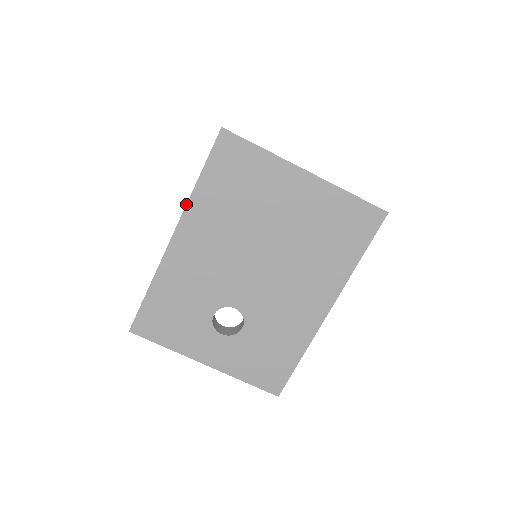
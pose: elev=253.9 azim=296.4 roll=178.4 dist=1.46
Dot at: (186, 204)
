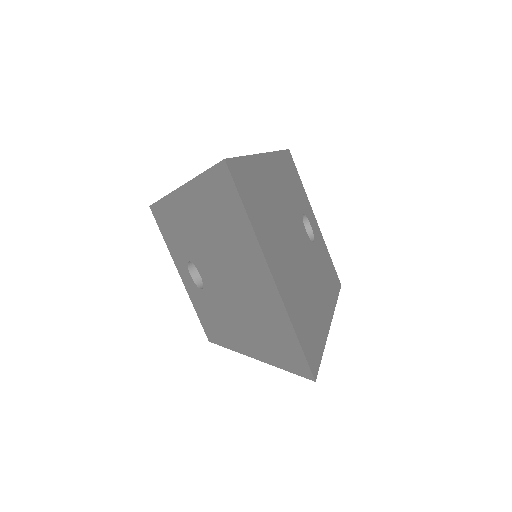
Dot at: occluded
